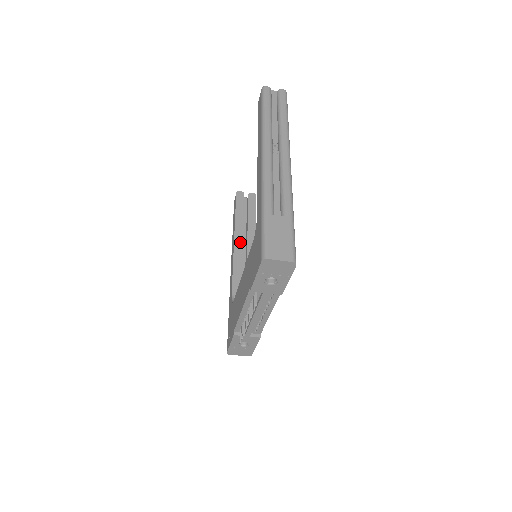
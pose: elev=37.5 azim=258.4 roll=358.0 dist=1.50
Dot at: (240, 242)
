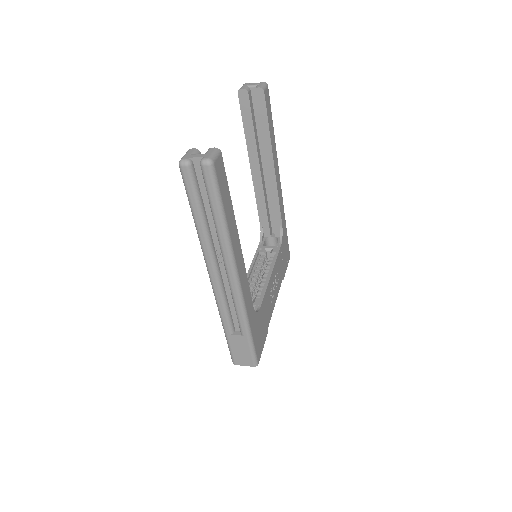
Dot at: (257, 167)
